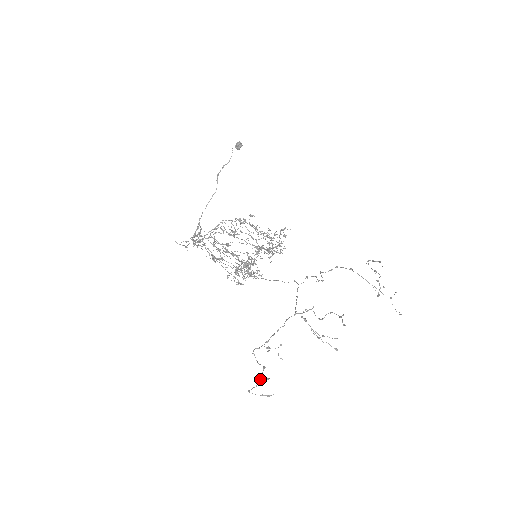
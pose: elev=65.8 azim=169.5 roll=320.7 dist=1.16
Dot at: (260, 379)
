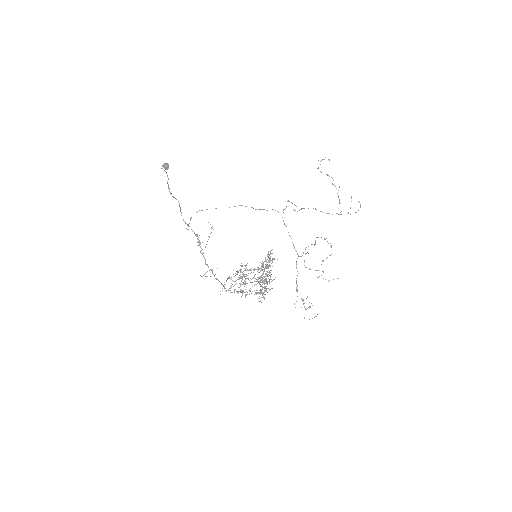
Dot at: (306, 309)
